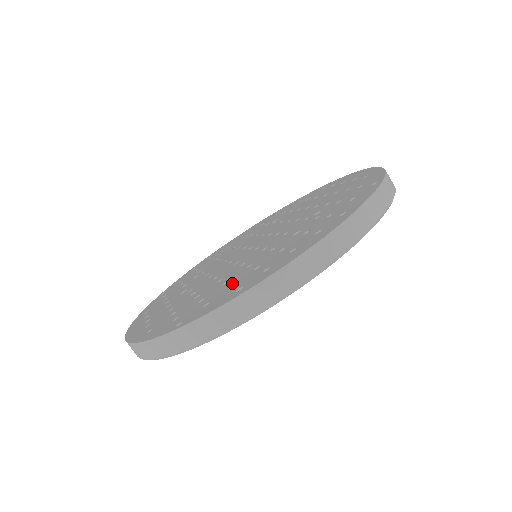
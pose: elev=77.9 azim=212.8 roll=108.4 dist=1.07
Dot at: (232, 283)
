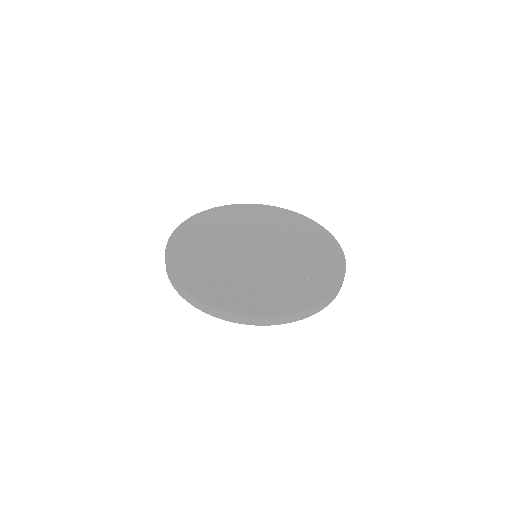
Dot at: (301, 285)
